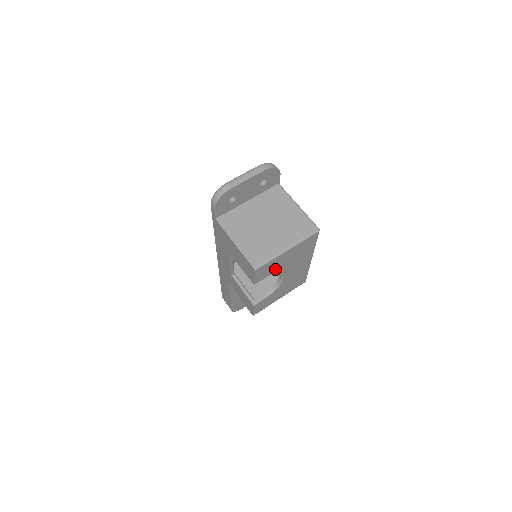
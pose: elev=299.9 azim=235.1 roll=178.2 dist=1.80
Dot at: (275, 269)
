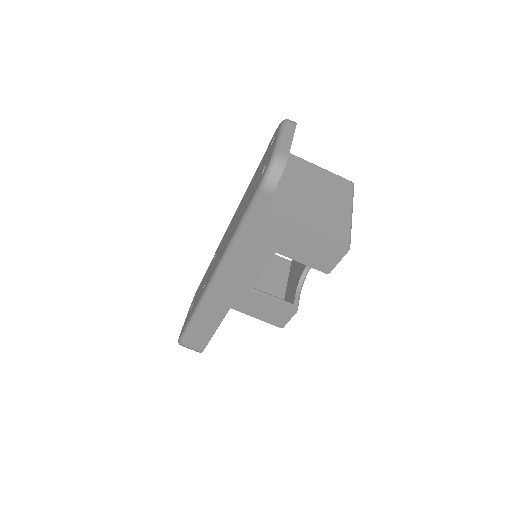
Dot at: occluded
